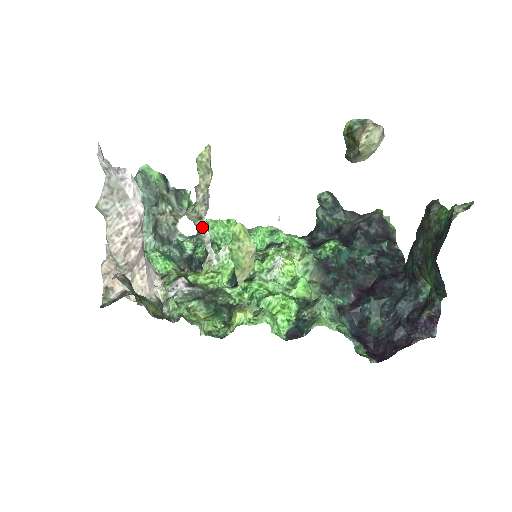
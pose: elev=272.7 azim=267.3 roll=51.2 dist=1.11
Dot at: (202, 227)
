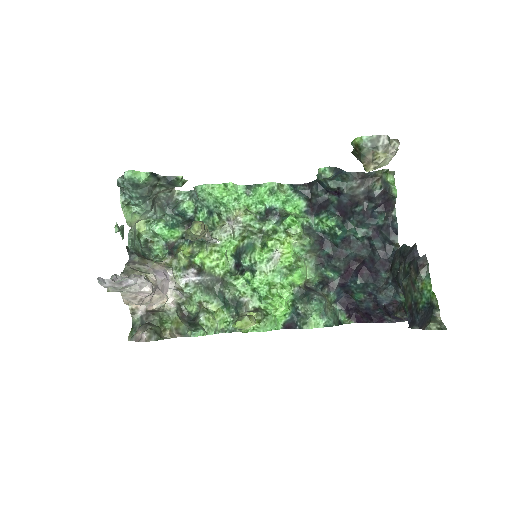
Dot at: occluded
